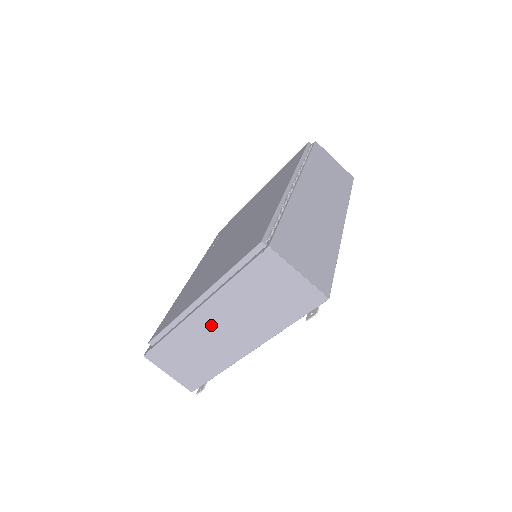
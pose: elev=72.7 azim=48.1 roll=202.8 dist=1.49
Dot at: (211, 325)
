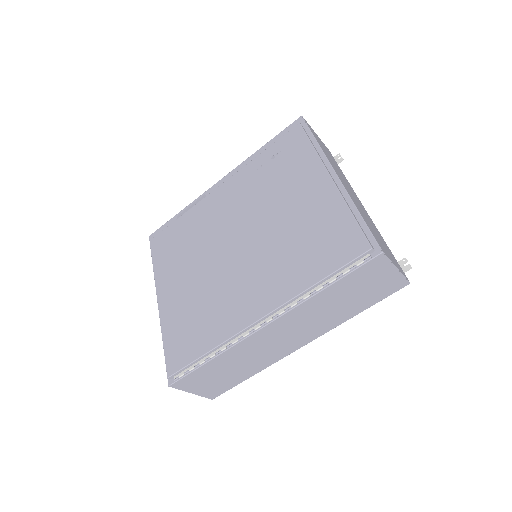
Dot at: occluded
